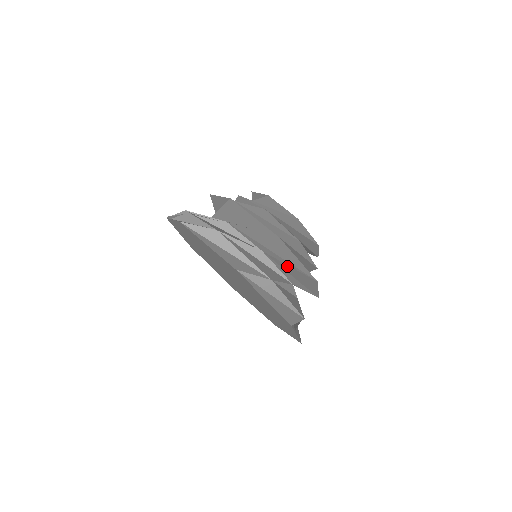
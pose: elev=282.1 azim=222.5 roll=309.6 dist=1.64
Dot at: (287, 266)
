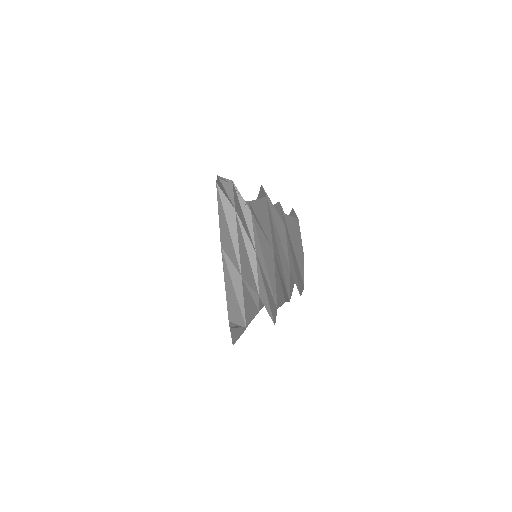
Dot at: (265, 279)
